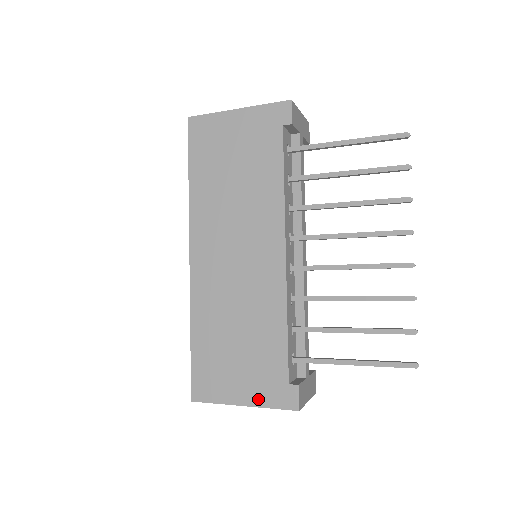
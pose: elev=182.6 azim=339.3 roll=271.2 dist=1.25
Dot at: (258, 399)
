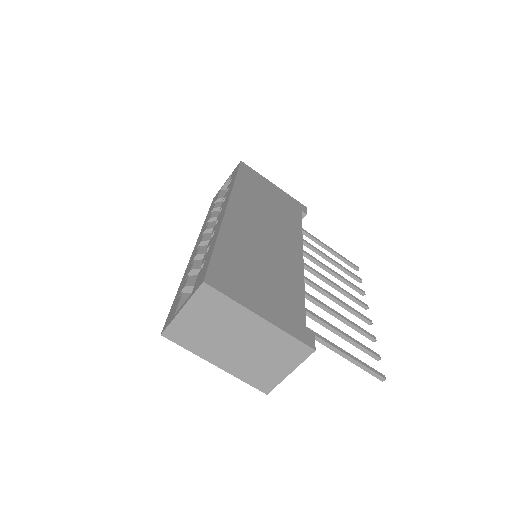
Dot at: (278, 321)
